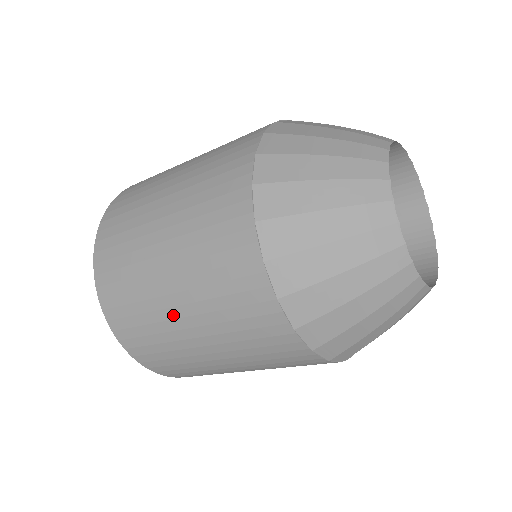
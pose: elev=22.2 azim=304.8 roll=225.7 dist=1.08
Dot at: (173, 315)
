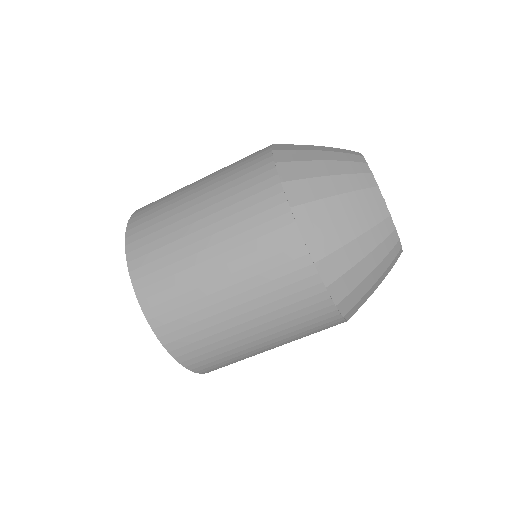
Dot at: (191, 221)
